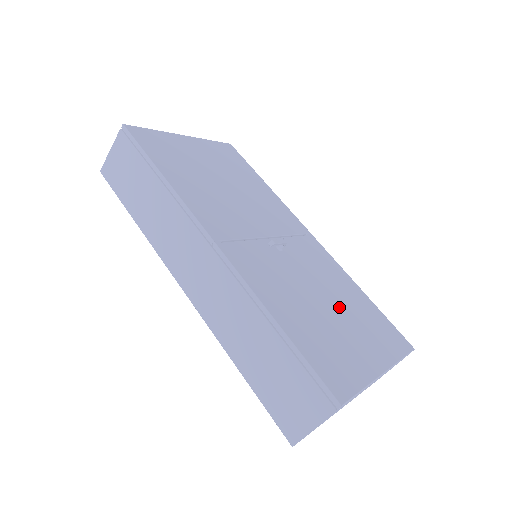
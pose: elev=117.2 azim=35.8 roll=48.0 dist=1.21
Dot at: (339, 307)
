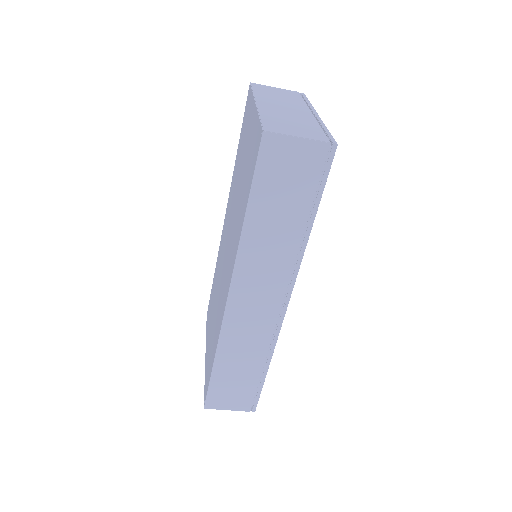
Dot at: occluded
